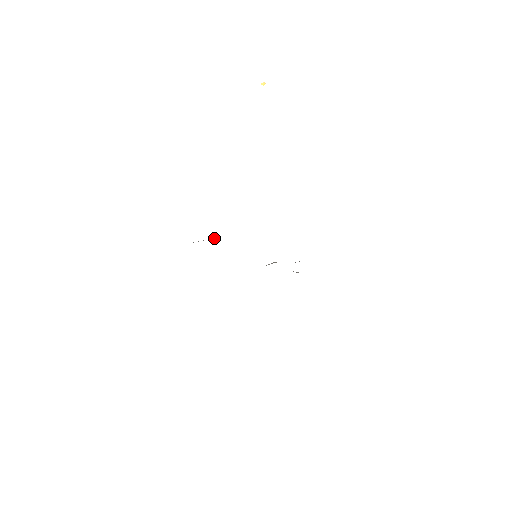
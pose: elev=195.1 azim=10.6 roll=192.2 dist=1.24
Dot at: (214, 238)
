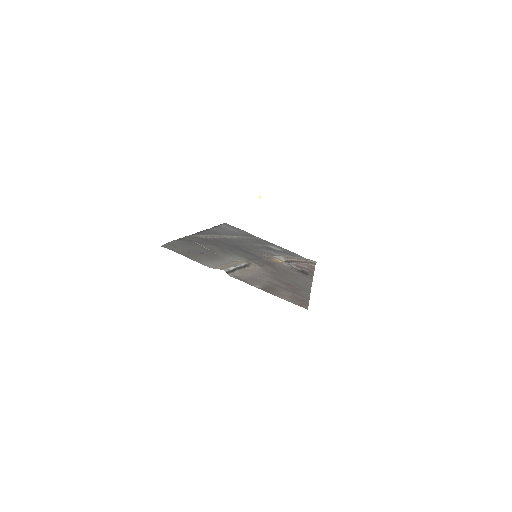
Dot at: (208, 249)
